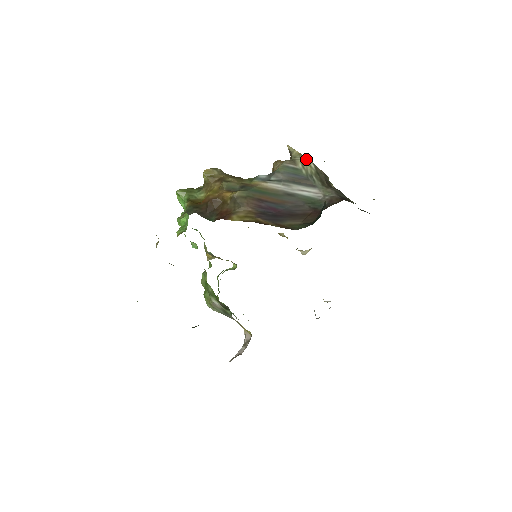
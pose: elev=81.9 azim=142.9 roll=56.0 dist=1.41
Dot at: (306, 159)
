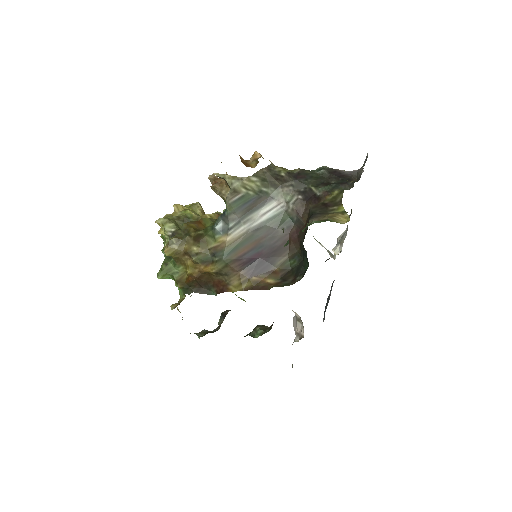
Dot at: (244, 179)
